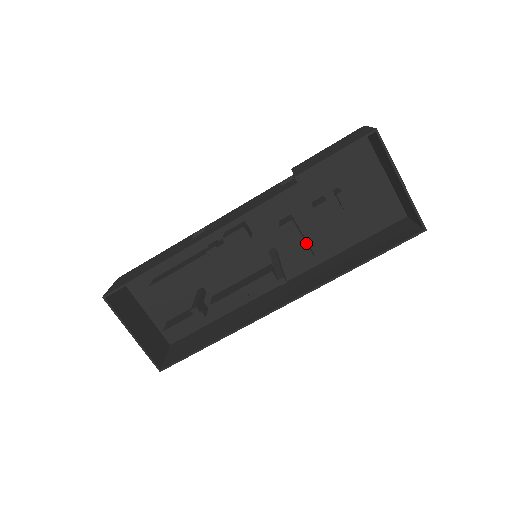
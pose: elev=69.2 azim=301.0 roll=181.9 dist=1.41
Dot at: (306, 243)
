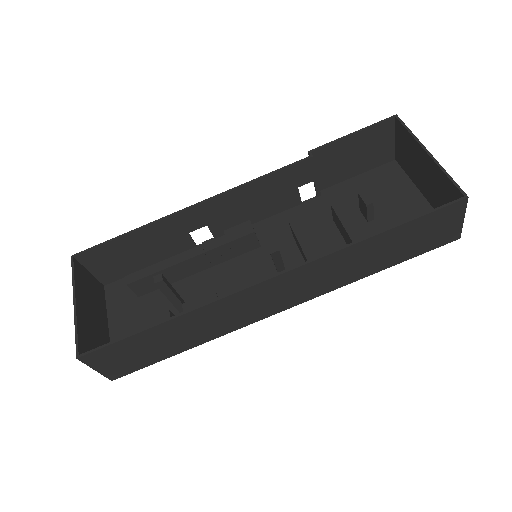
Dot at: (317, 240)
